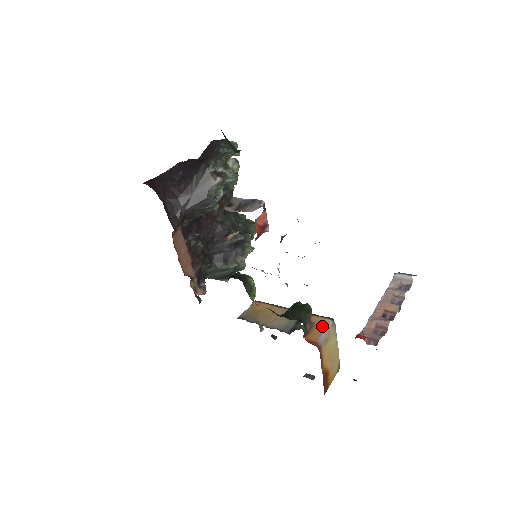
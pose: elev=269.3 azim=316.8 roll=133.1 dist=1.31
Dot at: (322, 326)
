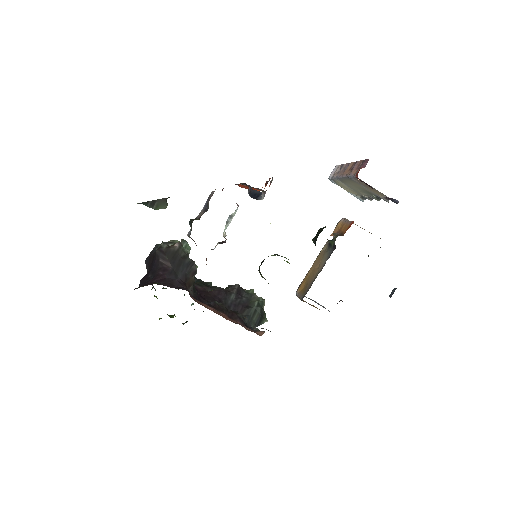
Dot at: (342, 225)
